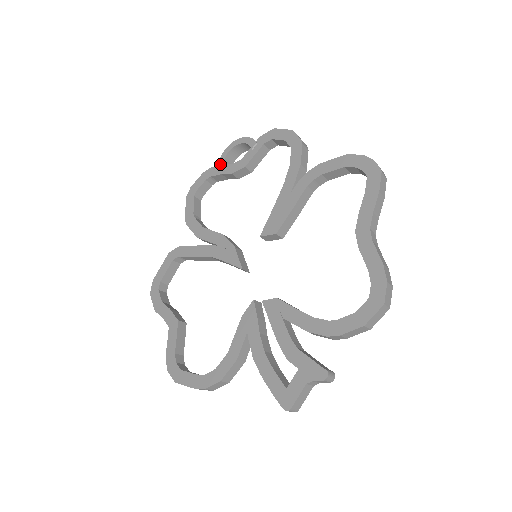
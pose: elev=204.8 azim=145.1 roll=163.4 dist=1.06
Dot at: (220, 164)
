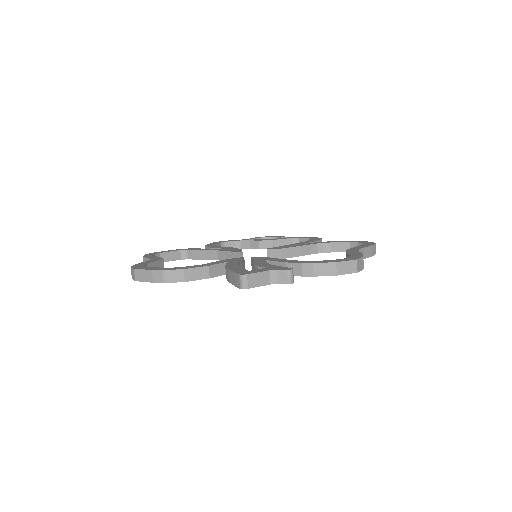
Dot at: (252, 238)
